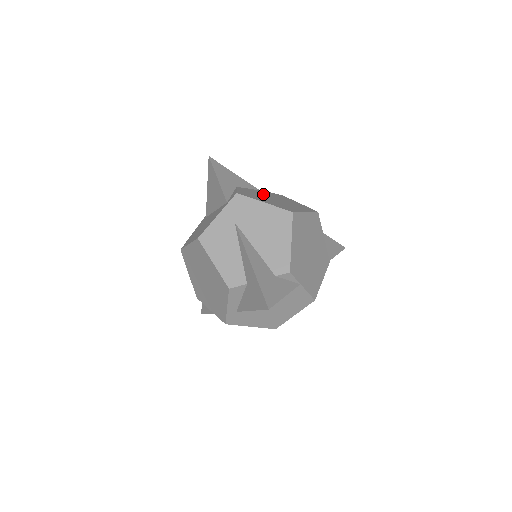
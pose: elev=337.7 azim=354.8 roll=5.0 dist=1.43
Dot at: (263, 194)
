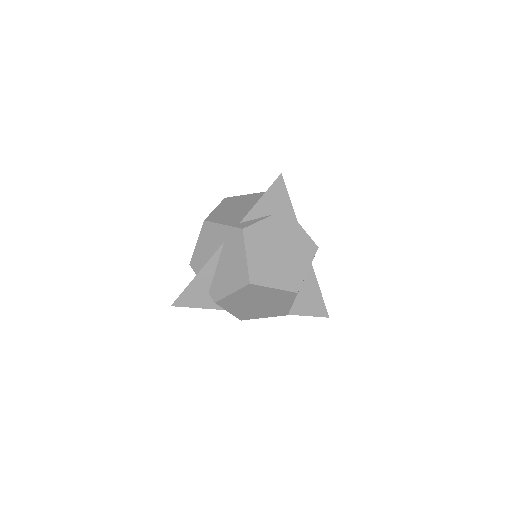
Dot at: (284, 239)
